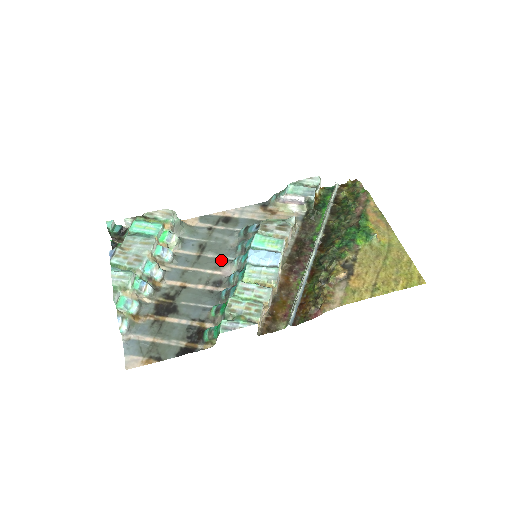
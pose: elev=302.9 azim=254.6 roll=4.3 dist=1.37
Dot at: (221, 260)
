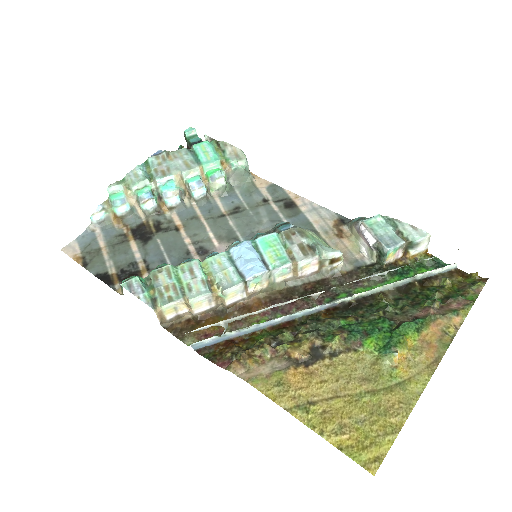
Dot at: (233, 234)
